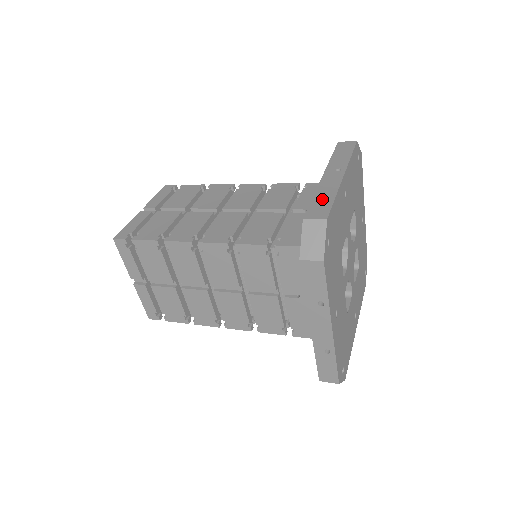
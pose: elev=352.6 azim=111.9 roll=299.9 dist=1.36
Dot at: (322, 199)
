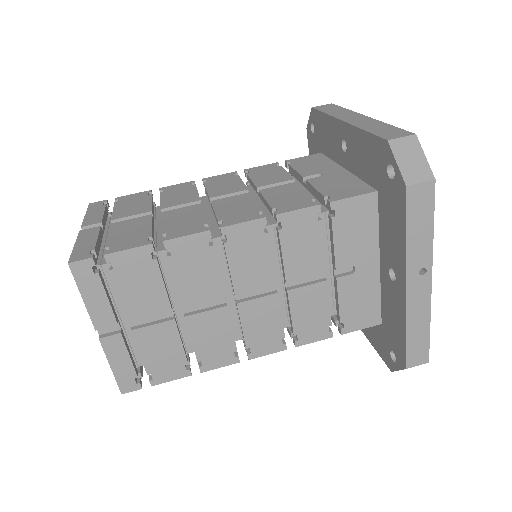
Dot at: (417, 336)
